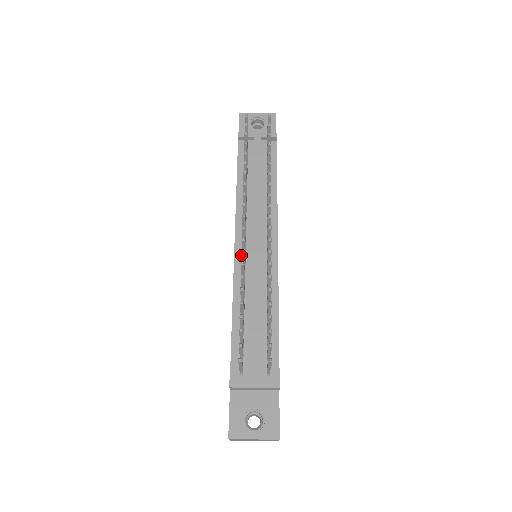
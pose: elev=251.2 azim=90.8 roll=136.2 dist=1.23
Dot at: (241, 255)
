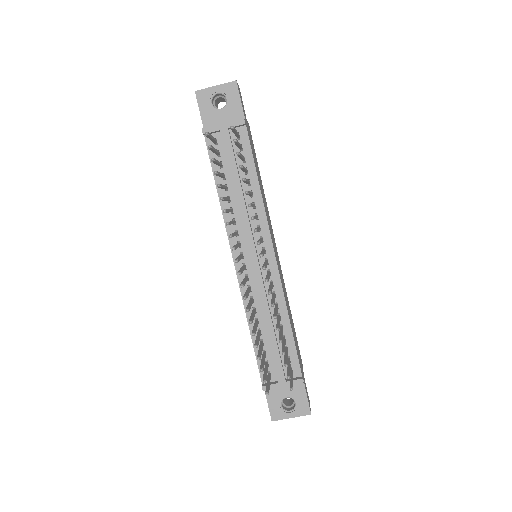
Dot at: (244, 298)
